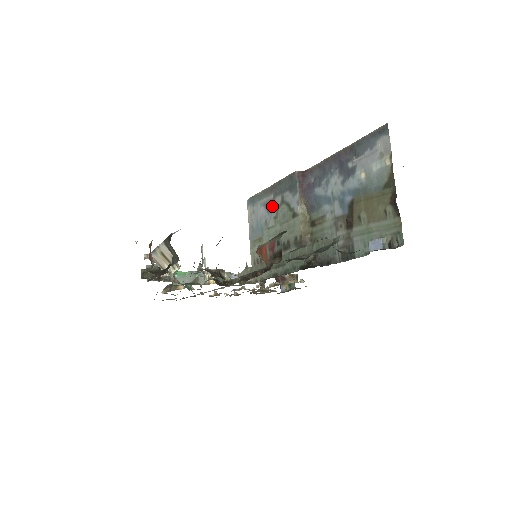
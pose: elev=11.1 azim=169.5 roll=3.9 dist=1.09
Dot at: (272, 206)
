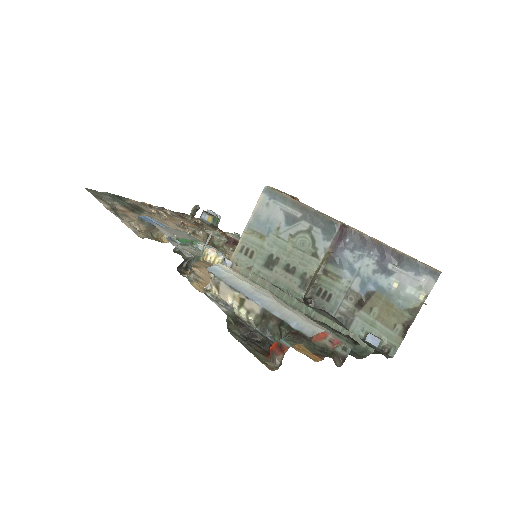
Dot at: (294, 223)
